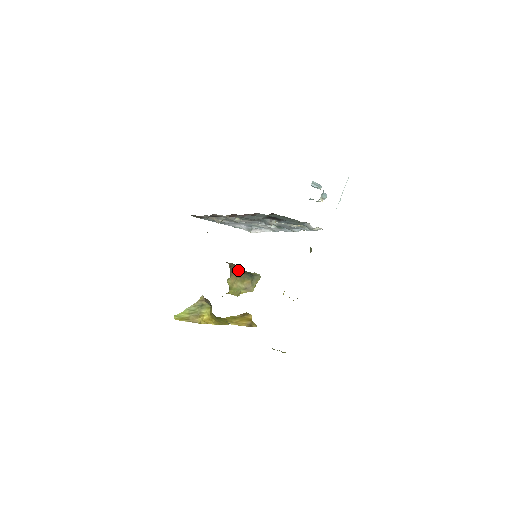
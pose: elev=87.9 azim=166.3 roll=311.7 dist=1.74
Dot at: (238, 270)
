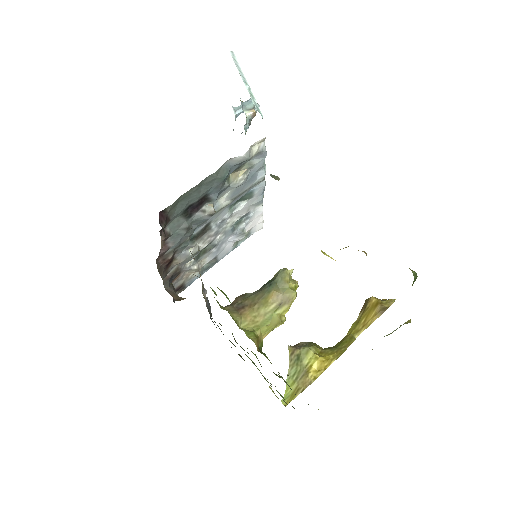
Dot at: (247, 298)
